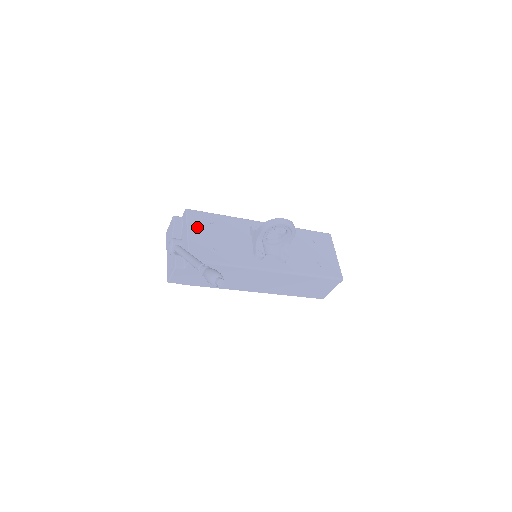
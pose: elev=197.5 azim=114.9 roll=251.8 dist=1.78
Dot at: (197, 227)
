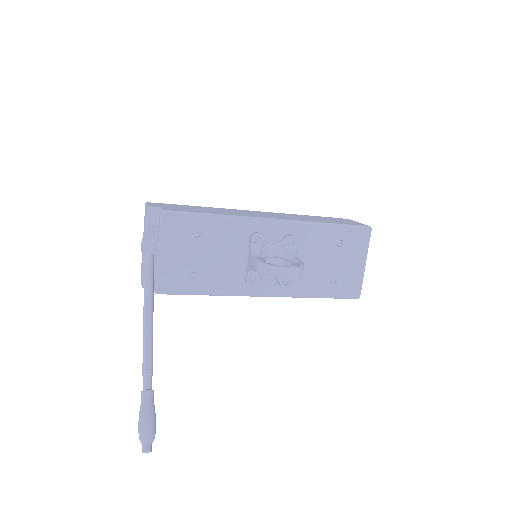
Dot at: (173, 242)
